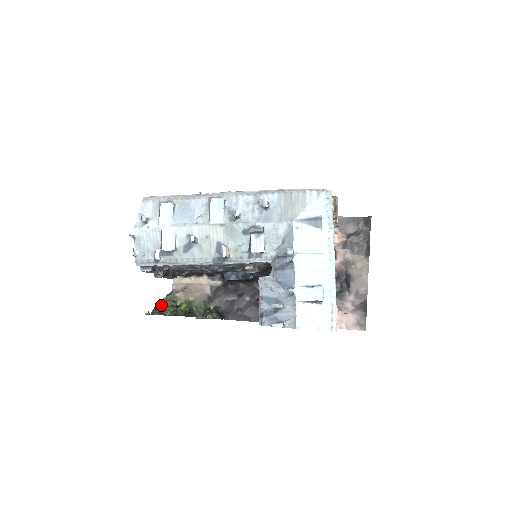
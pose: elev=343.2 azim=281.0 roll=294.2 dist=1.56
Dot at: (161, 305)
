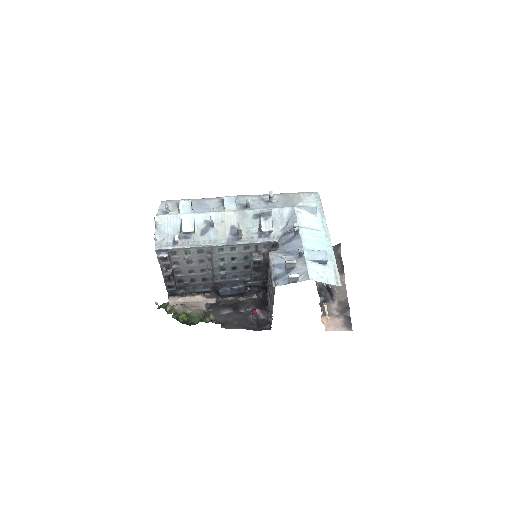
Dot at: occluded
